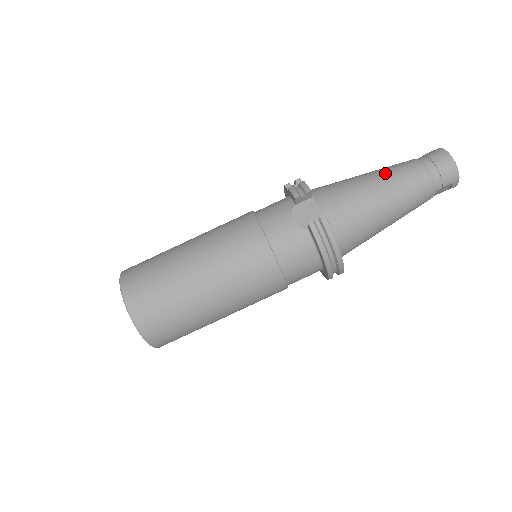
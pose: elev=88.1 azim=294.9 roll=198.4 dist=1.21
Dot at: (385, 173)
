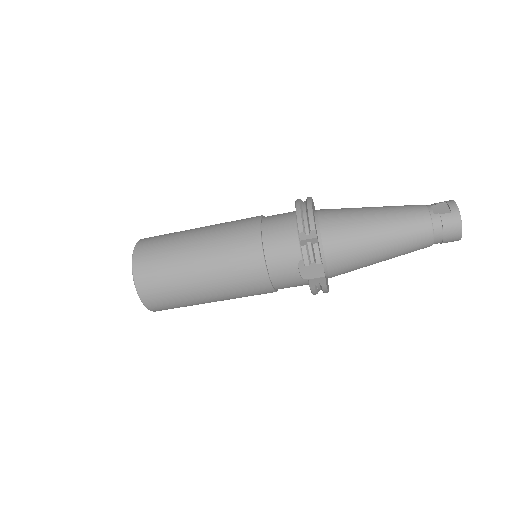
Dot at: (395, 237)
